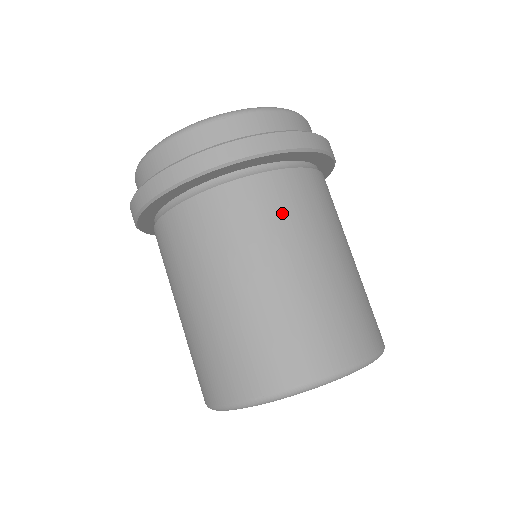
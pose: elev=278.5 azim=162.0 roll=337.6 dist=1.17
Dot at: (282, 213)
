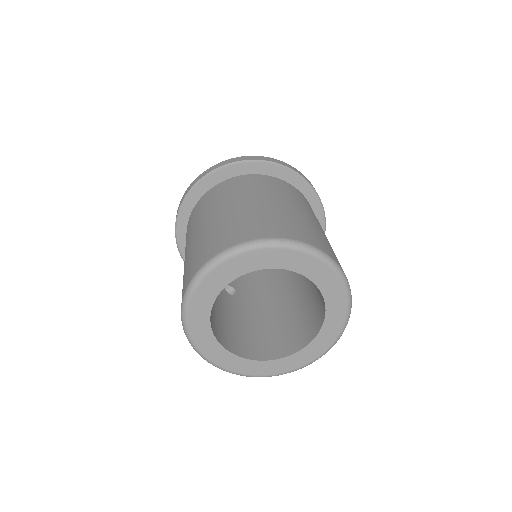
Dot at: (293, 194)
